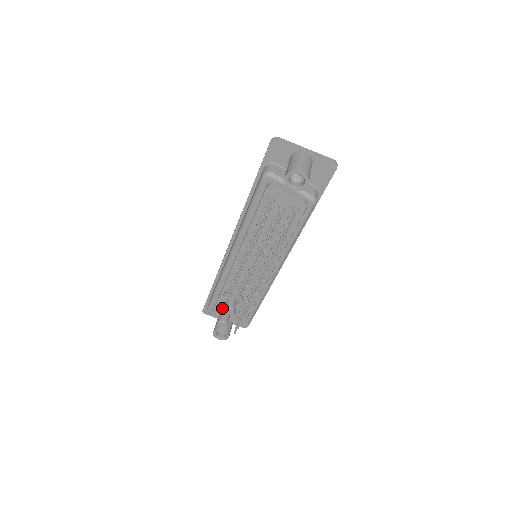
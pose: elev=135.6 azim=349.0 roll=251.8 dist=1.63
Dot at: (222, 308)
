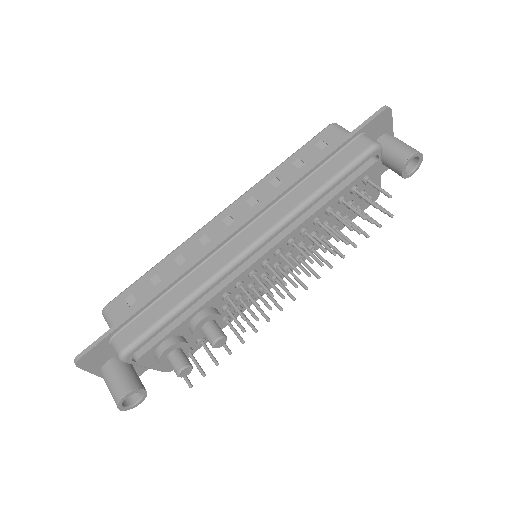
Dot at: (180, 343)
